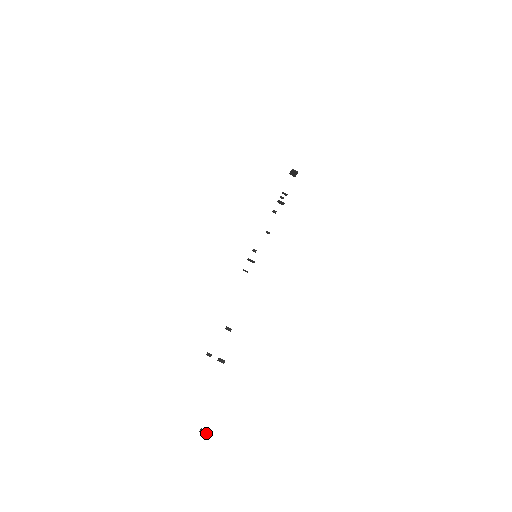
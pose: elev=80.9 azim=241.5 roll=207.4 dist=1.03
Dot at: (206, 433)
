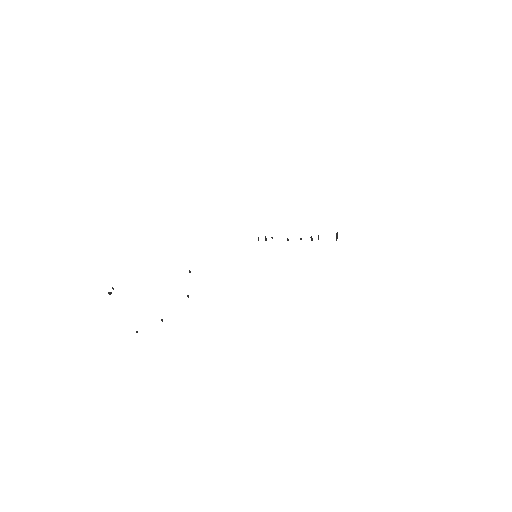
Dot at: occluded
